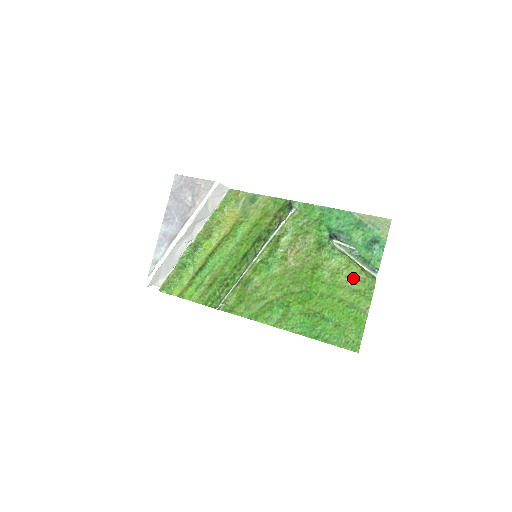
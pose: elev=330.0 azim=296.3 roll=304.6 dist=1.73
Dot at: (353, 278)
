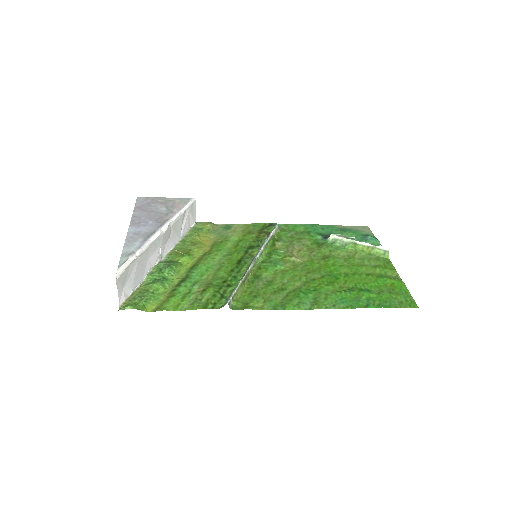
Dot at: (367, 259)
